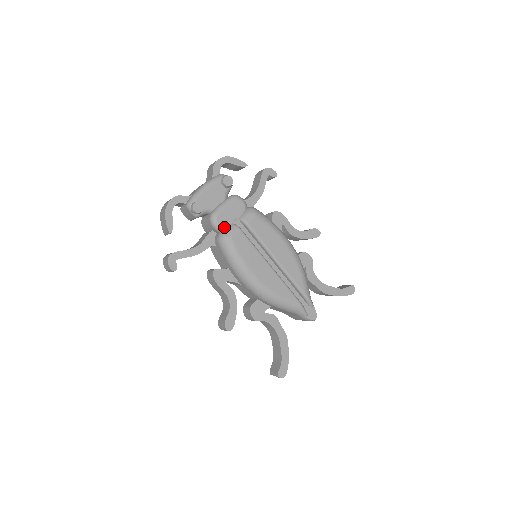
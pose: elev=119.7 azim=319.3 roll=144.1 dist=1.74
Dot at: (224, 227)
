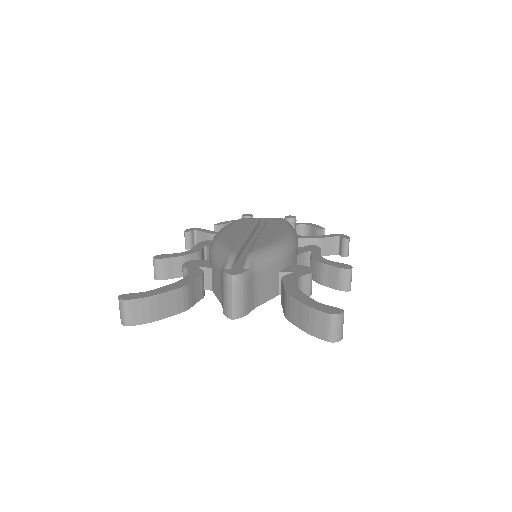
Dot at: occluded
